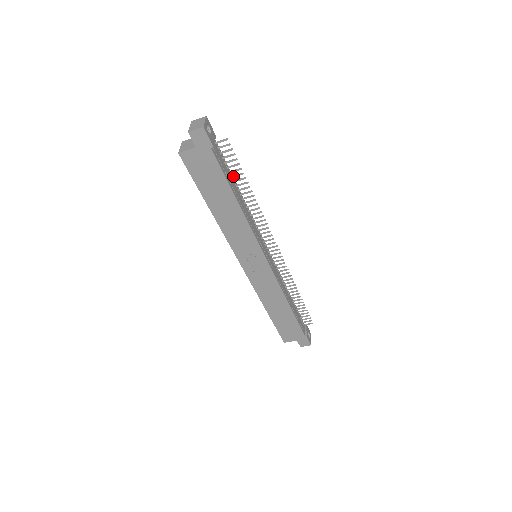
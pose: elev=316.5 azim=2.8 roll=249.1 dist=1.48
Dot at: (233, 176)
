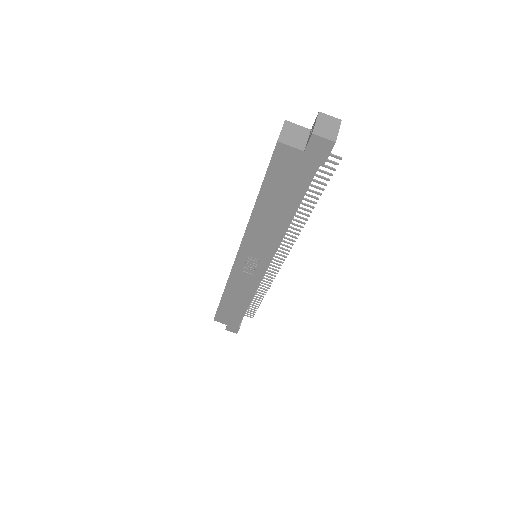
Dot at: occluded
